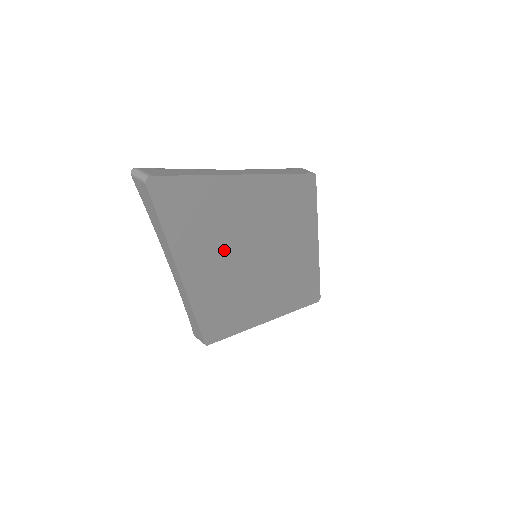
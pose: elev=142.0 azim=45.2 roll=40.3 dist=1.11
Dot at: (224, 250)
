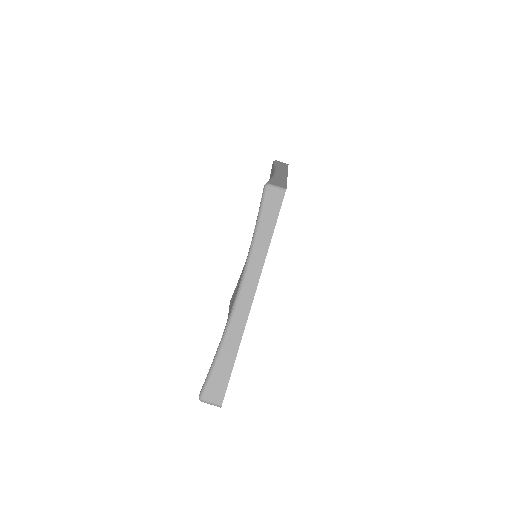
Dot at: occluded
